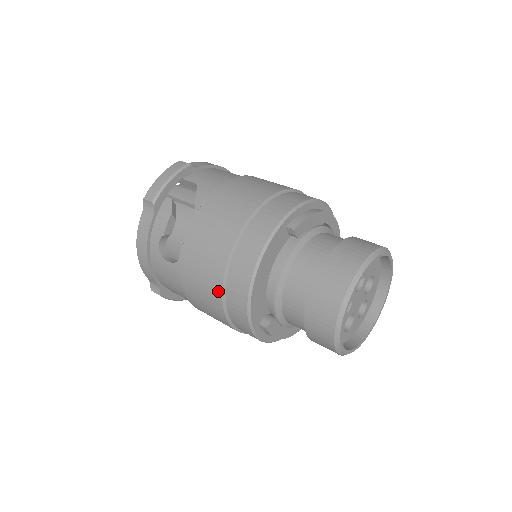
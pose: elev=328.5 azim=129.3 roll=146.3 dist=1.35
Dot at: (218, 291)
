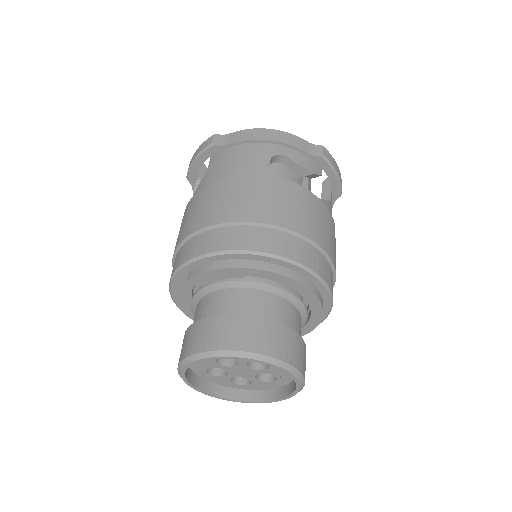
Dot at: occluded
